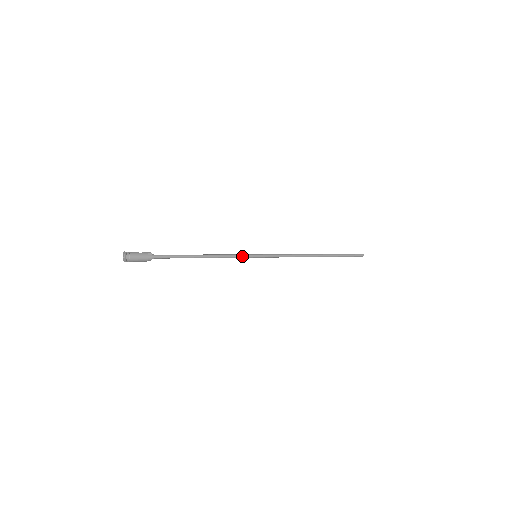
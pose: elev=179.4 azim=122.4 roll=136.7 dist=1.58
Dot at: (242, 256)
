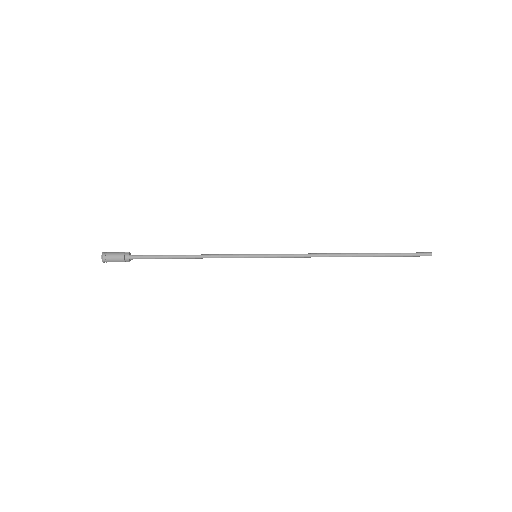
Dot at: (236, 255)
